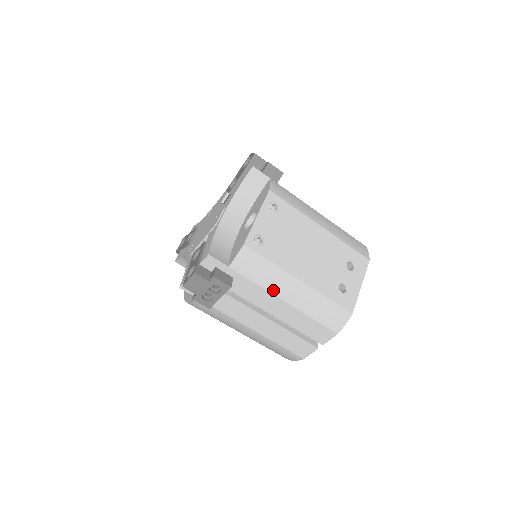
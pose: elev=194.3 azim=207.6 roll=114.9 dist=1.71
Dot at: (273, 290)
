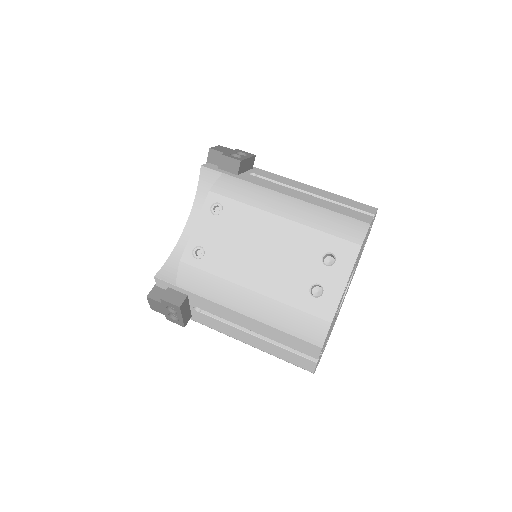
Dot at: (227, 304)
